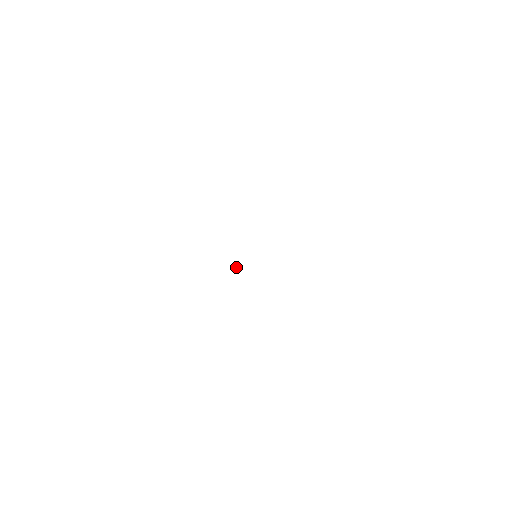
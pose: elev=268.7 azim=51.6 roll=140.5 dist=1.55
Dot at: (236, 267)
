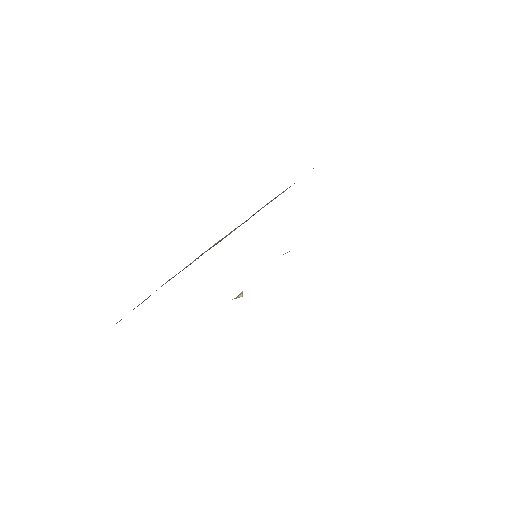
Dot at: (240, 295)
